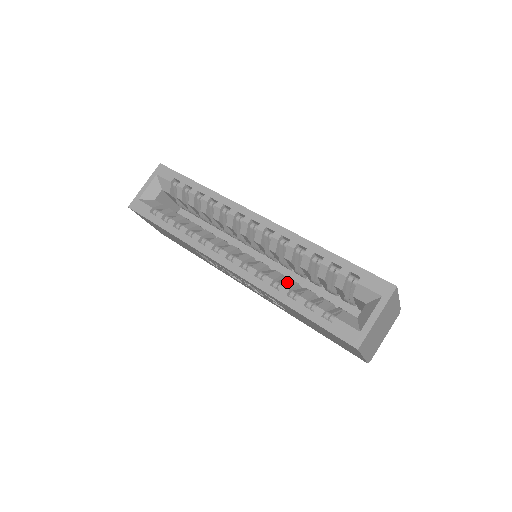
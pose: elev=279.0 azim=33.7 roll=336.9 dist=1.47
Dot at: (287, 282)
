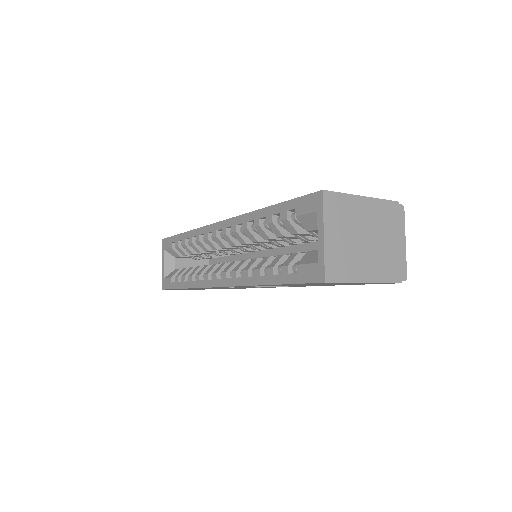
Dot at: (259, 263)
